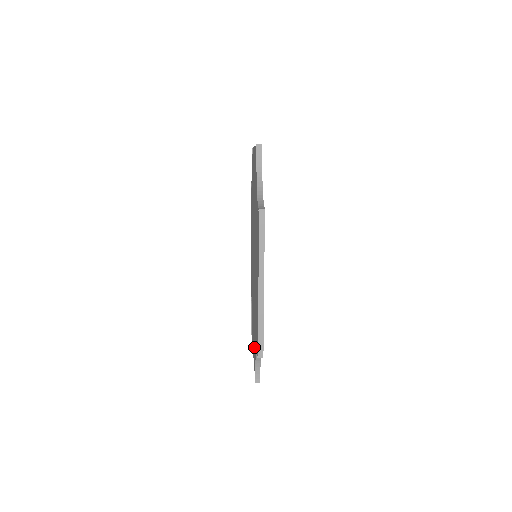
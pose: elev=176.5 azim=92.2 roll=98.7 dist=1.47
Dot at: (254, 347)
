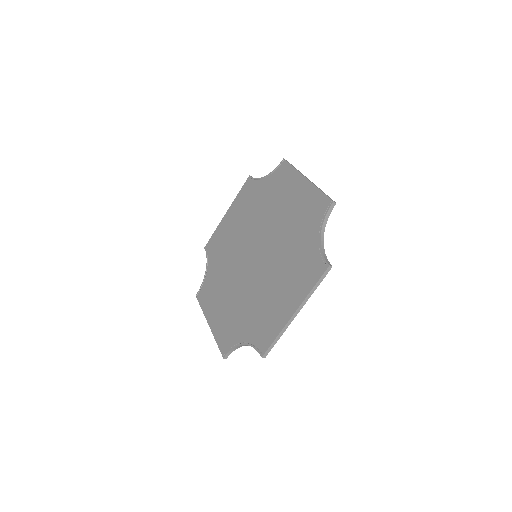
Dot at: (226, 327)
